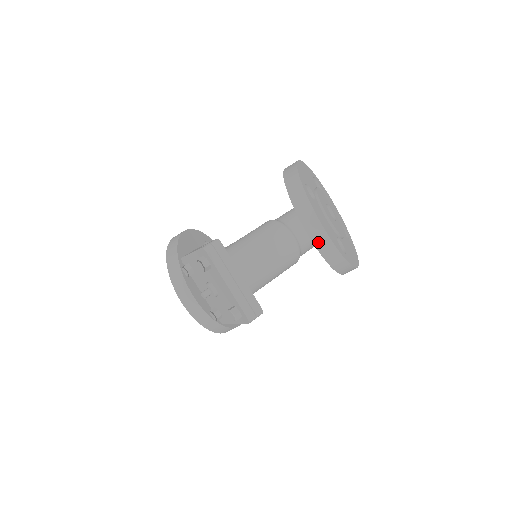
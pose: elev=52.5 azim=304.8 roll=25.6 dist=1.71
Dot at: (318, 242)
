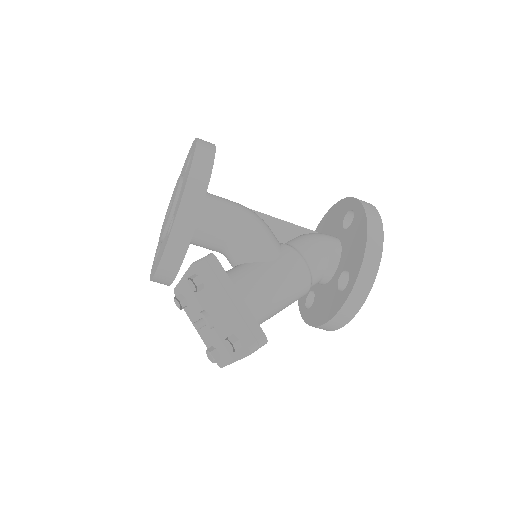
Dot at: (320, 328)
